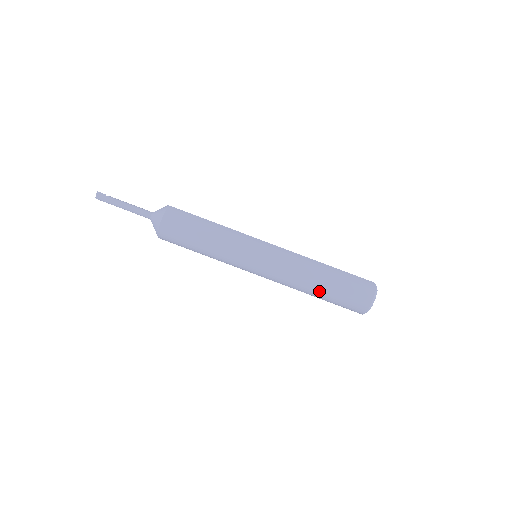
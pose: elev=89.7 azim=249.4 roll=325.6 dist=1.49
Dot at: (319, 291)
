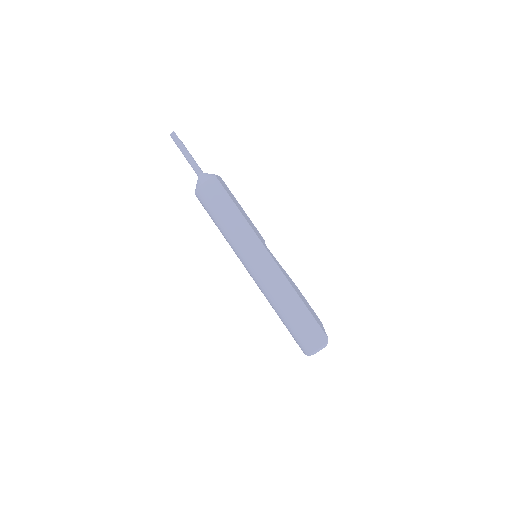
Dot at: (282, 315)
